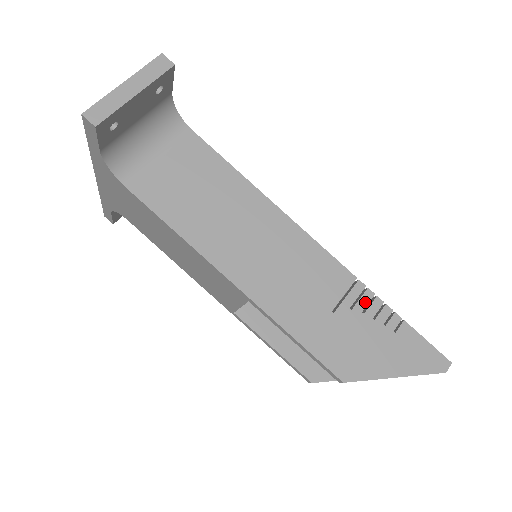
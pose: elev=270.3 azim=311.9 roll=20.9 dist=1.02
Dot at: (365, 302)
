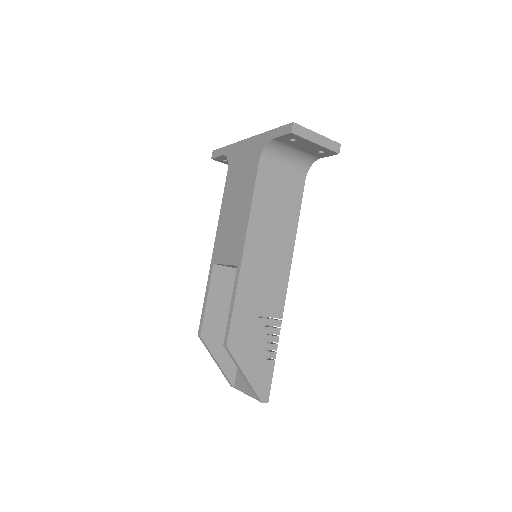
Dot at: (273, 332)
